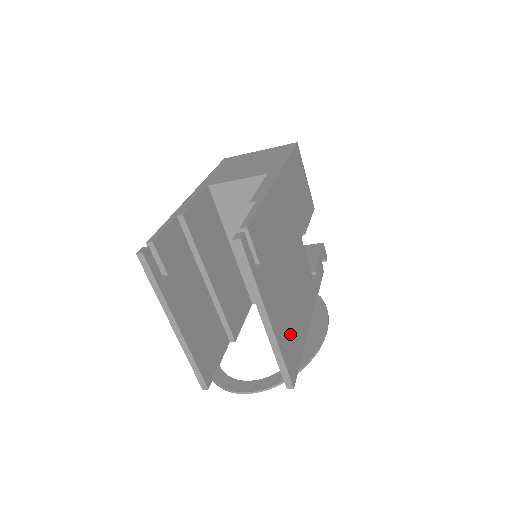
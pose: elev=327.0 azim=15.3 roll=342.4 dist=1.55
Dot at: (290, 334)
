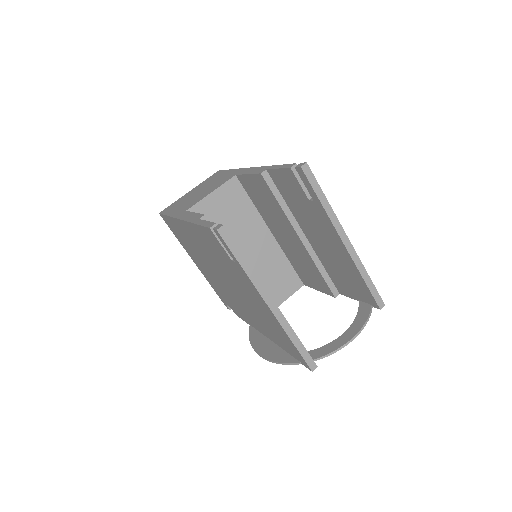
Dot at: occluded
